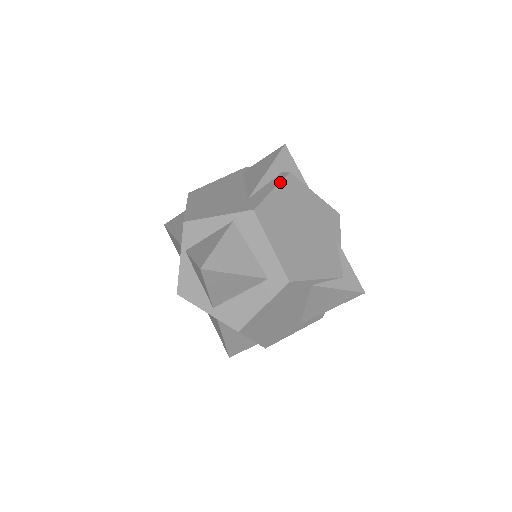
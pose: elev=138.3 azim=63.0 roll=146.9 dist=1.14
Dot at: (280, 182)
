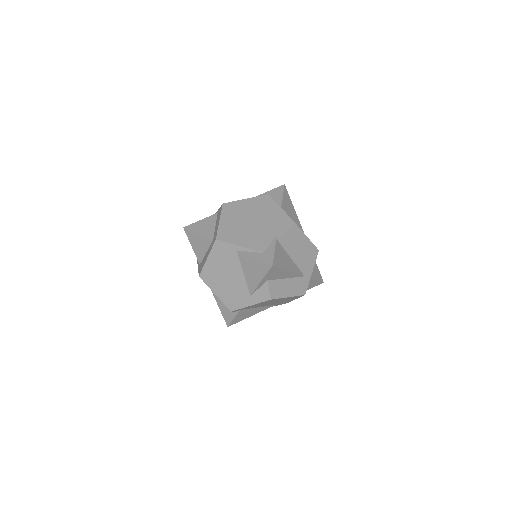
Dot at: (255, 197)
